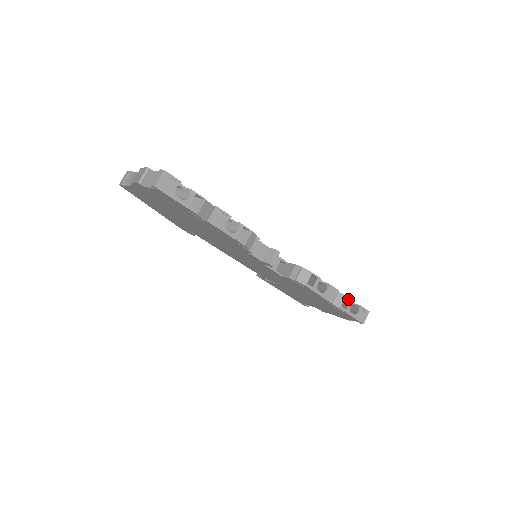
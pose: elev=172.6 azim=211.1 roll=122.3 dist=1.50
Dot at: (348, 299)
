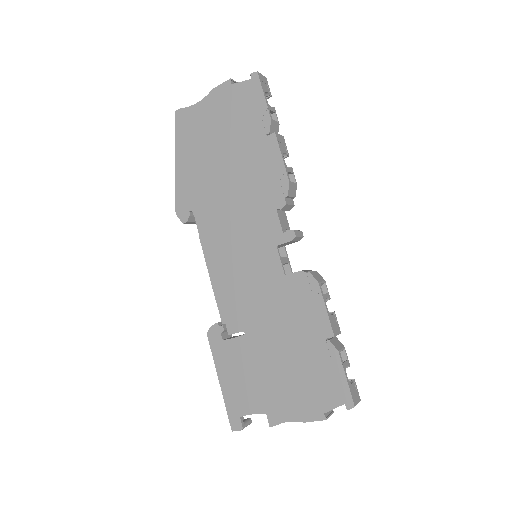
Dot at: (344, 359)
